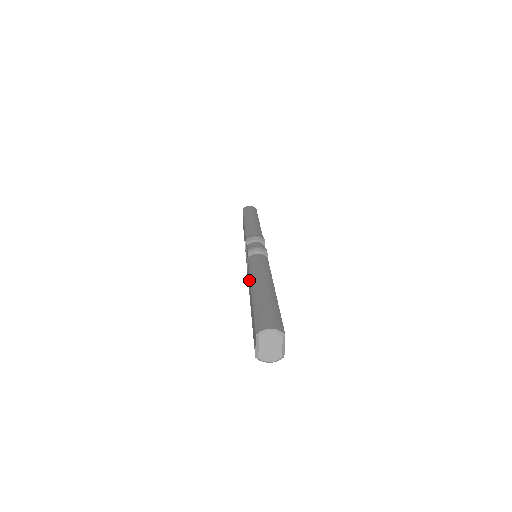
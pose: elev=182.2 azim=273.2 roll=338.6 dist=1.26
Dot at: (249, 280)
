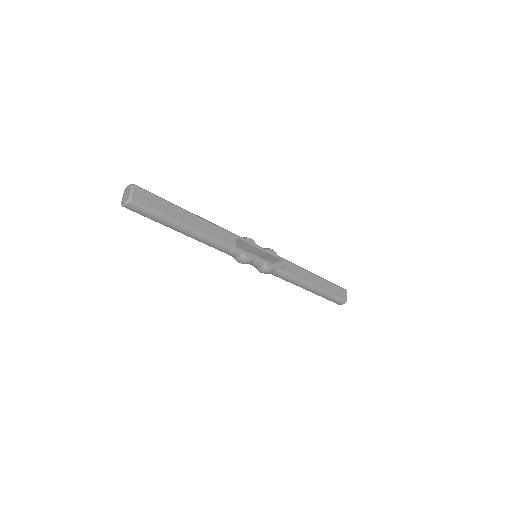
Dot at: occluded
